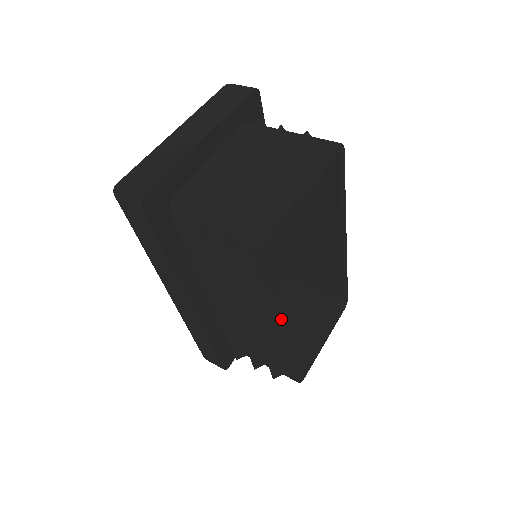
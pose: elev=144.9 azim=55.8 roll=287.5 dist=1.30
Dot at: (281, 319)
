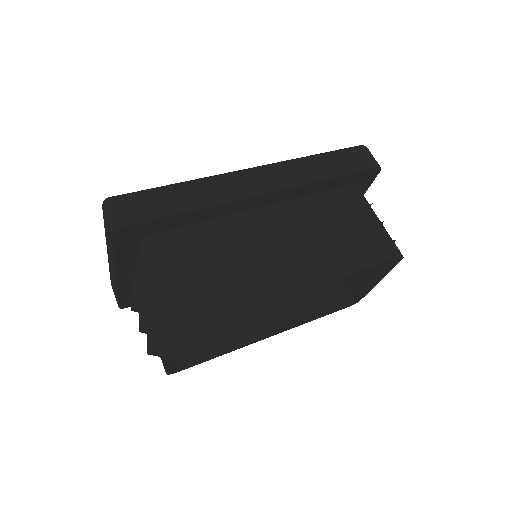
Dot at: occluded
